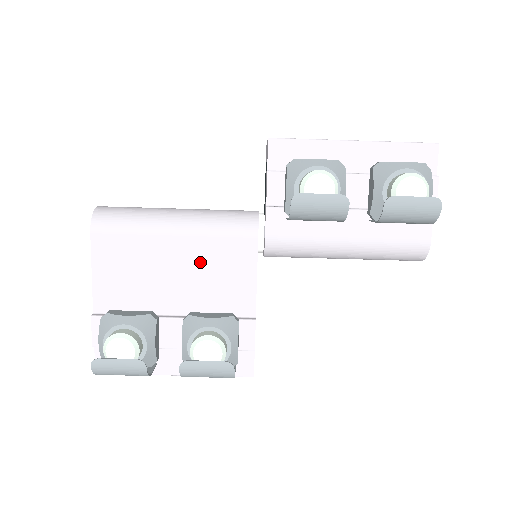
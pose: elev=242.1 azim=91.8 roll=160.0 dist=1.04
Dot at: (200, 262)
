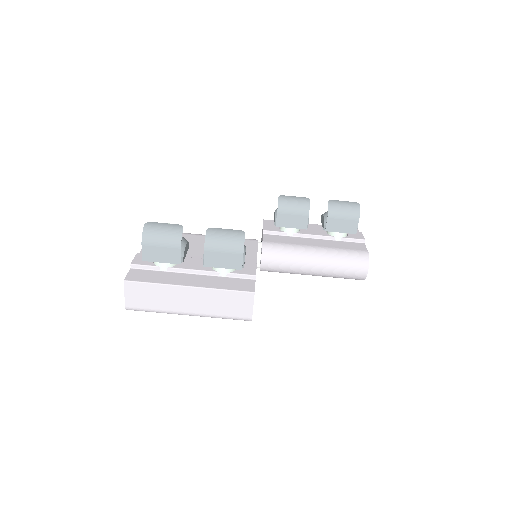
Dot at: occluded
